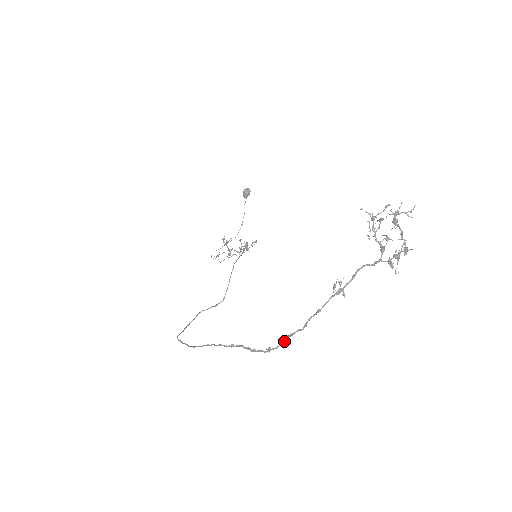
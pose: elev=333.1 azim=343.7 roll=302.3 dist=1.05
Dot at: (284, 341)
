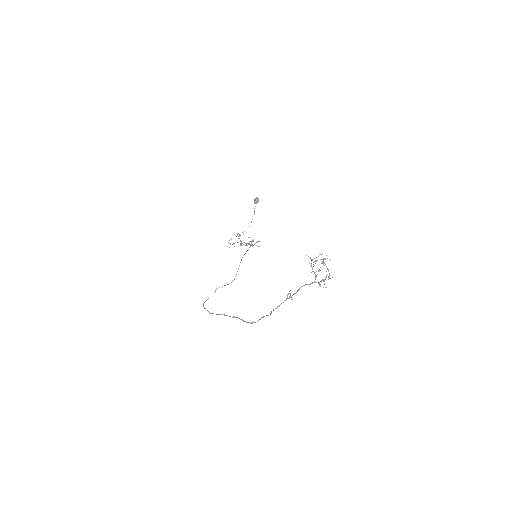
Dot at: (260, 319)
